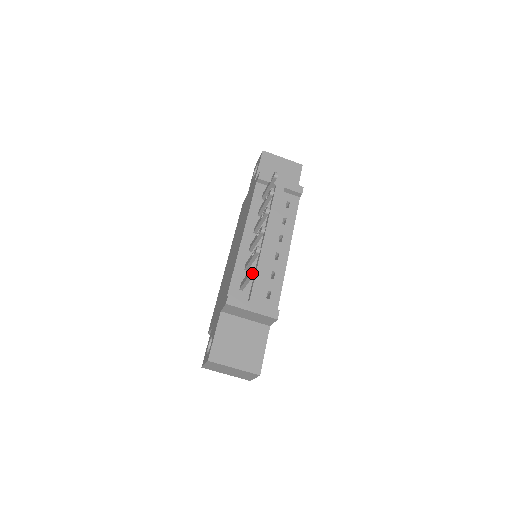
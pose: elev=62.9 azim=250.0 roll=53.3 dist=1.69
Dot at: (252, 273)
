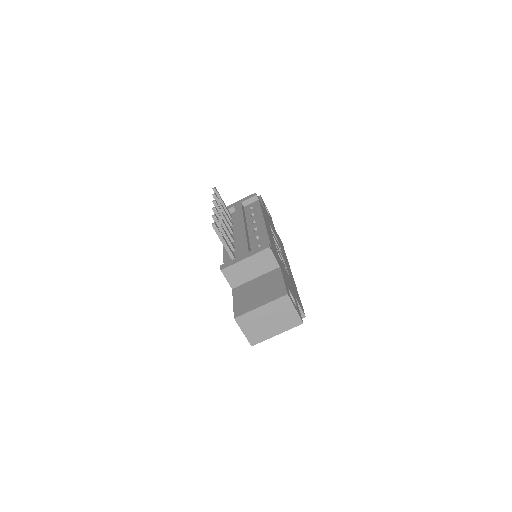
Dot at: (213, 226)
